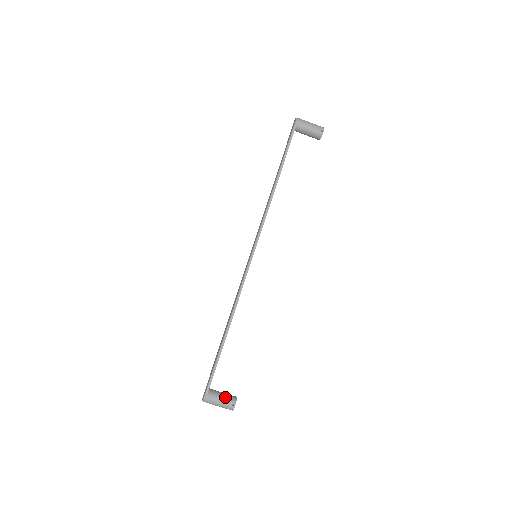
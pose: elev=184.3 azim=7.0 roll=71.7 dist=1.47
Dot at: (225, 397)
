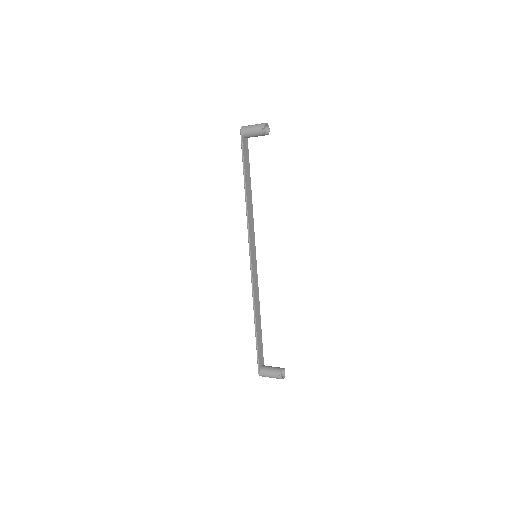
Dot at: (272, 371)
